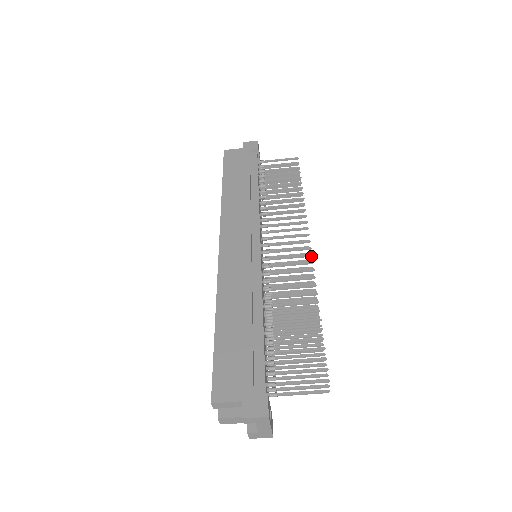
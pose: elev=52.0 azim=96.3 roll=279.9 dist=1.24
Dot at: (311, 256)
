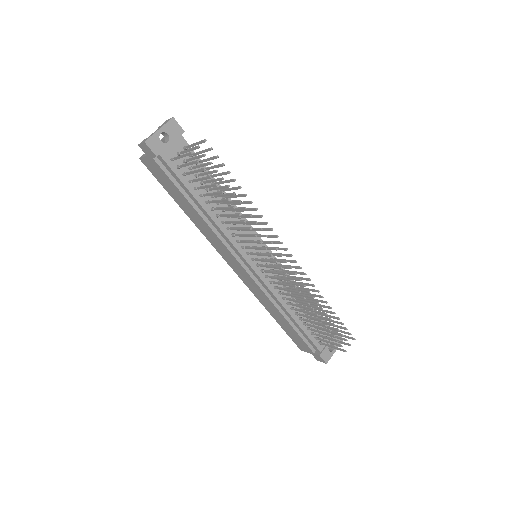
Dot at: occluded
